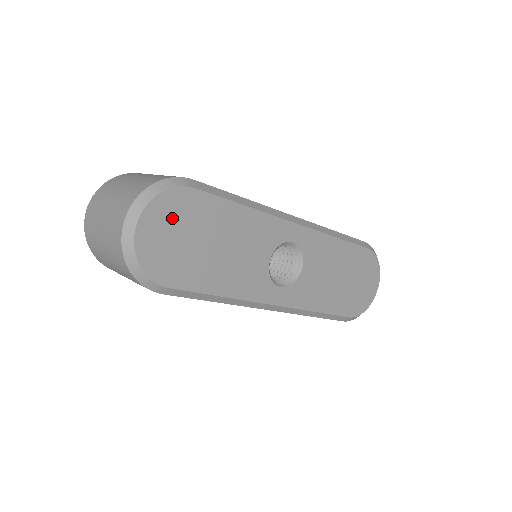
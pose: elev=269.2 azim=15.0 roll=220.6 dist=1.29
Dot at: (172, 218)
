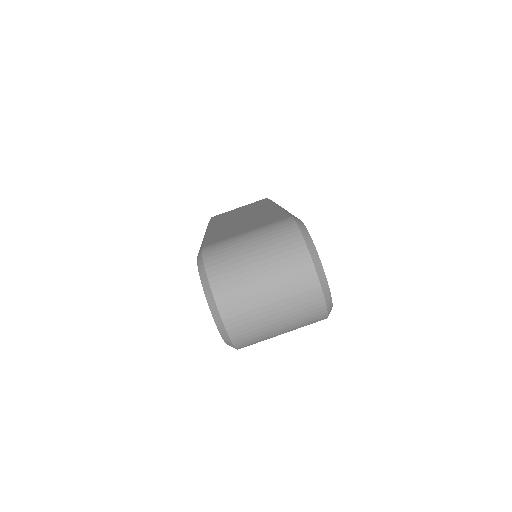
Dot at: occluded
